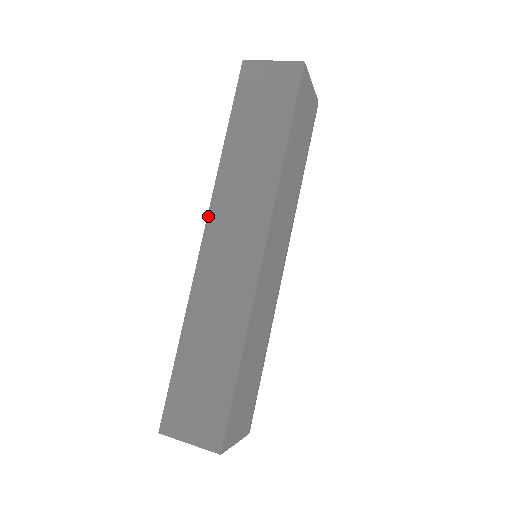
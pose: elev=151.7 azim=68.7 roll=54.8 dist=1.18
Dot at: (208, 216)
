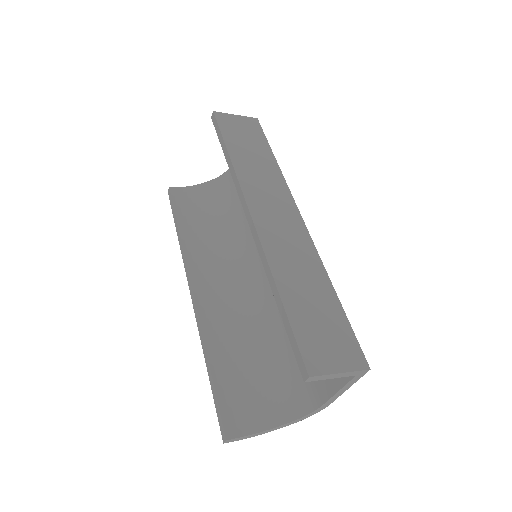
Dot at: (245, 198)
